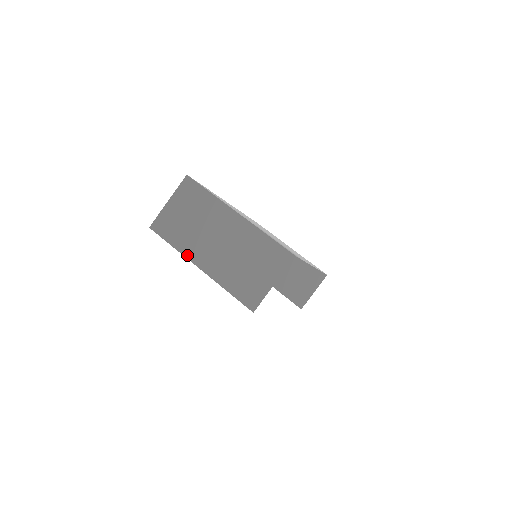
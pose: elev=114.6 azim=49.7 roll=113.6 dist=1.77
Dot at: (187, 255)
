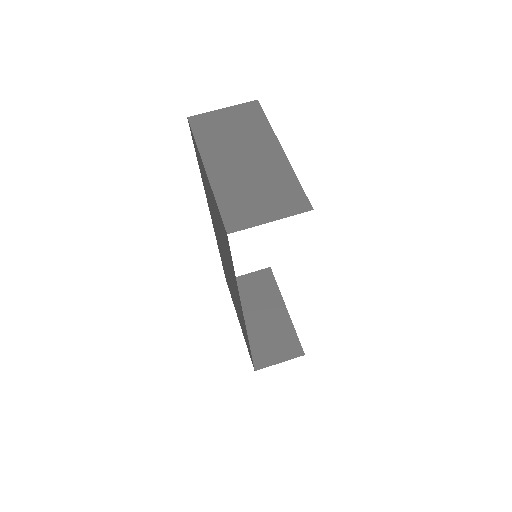
Dot at: (203, 154)
